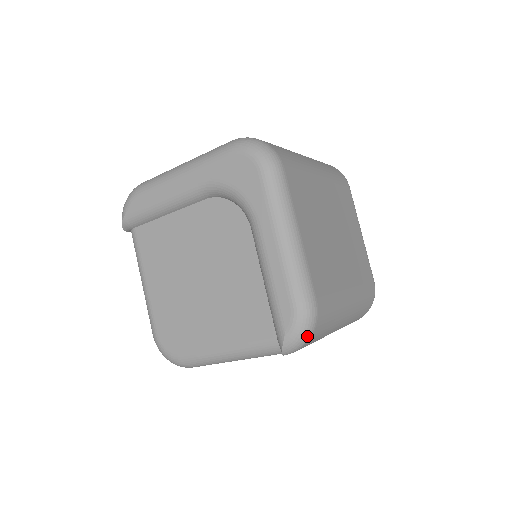
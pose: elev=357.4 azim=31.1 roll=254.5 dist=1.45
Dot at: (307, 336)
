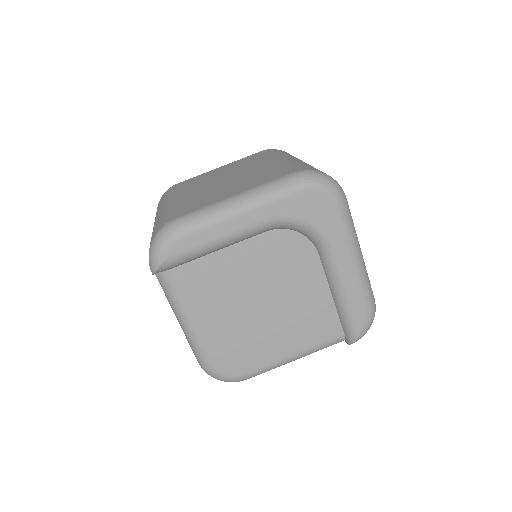
Dot at: (370, 326)
